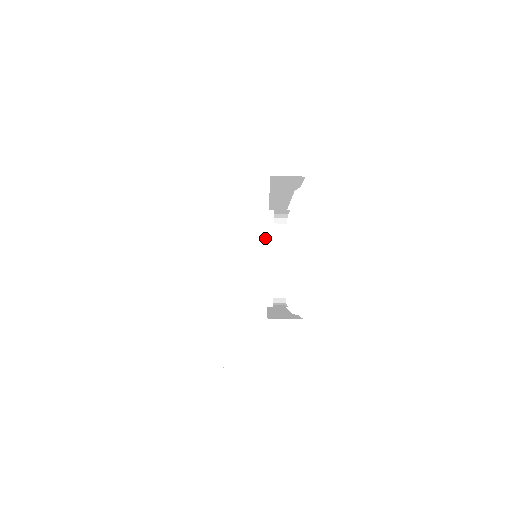
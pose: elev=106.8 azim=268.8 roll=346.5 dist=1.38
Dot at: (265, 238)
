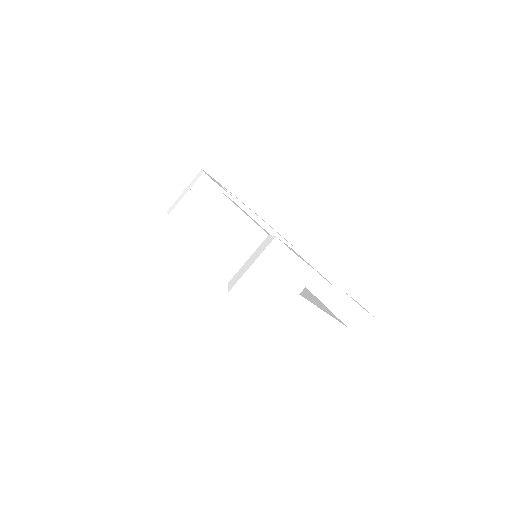
Dot at: (321, 313)
